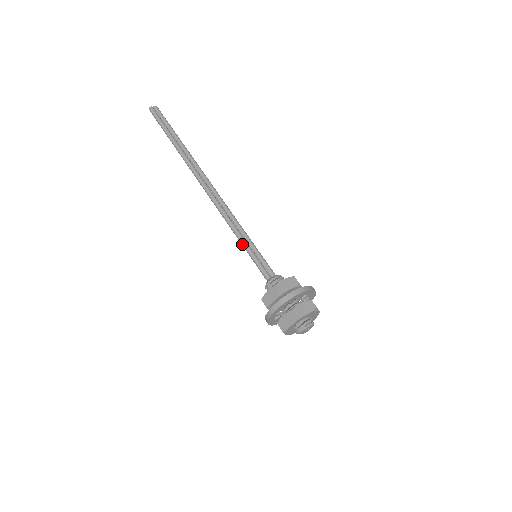
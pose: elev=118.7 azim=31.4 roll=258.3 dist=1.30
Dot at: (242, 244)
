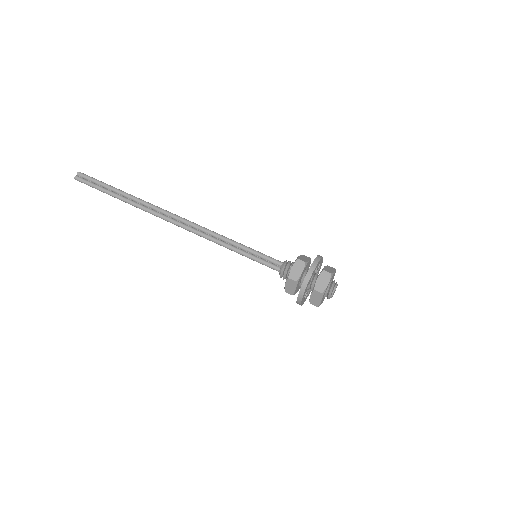
Dot at: occluded
